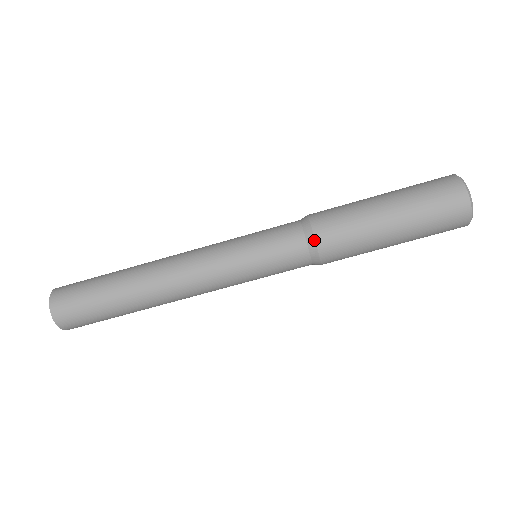
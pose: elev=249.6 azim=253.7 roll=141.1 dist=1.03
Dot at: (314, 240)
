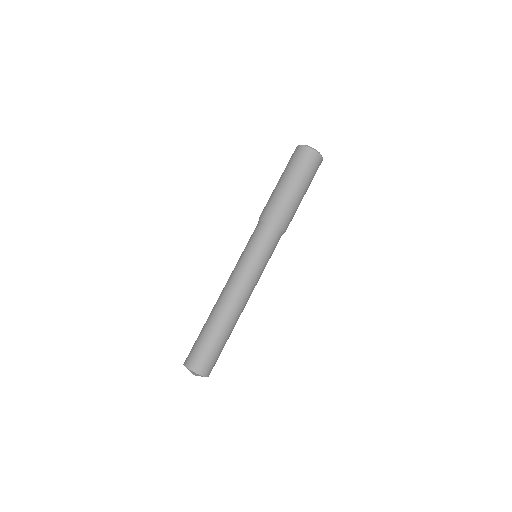
Dot at: (261, 218)
